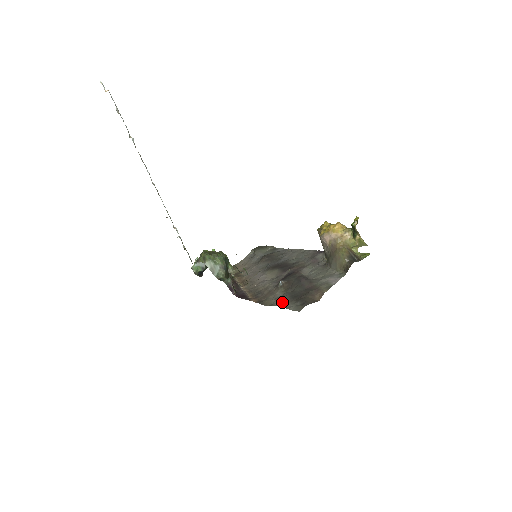
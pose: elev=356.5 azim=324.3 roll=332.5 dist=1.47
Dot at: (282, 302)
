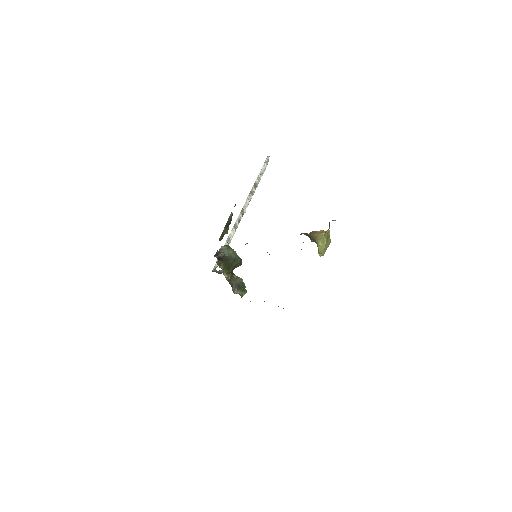
Dot at: occluded
